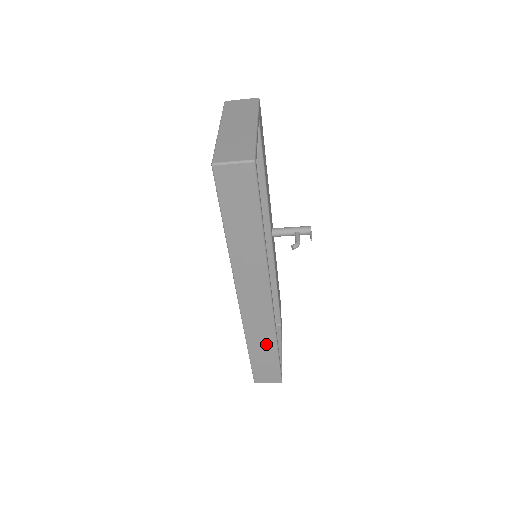
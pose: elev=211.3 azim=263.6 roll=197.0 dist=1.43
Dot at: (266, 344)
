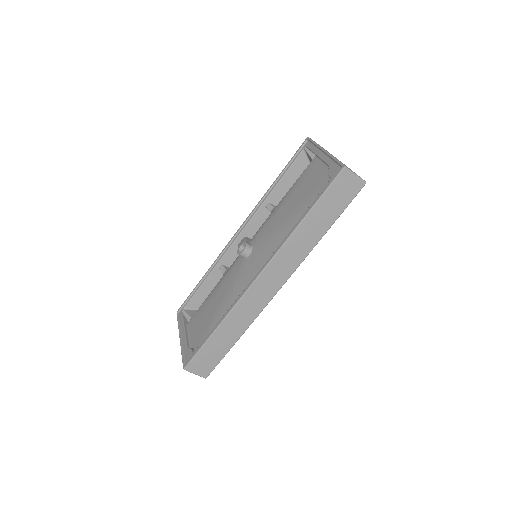
Dot at: (235, 331)
